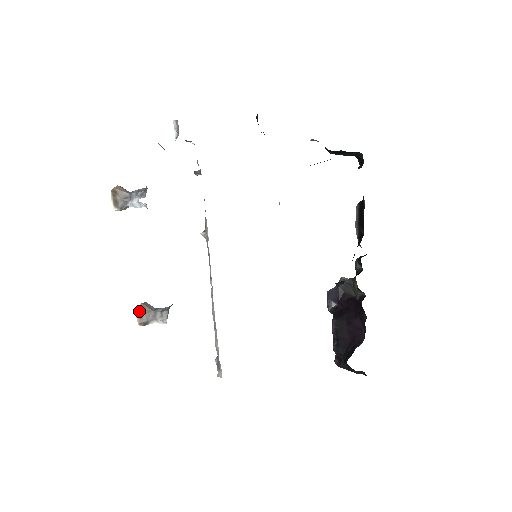
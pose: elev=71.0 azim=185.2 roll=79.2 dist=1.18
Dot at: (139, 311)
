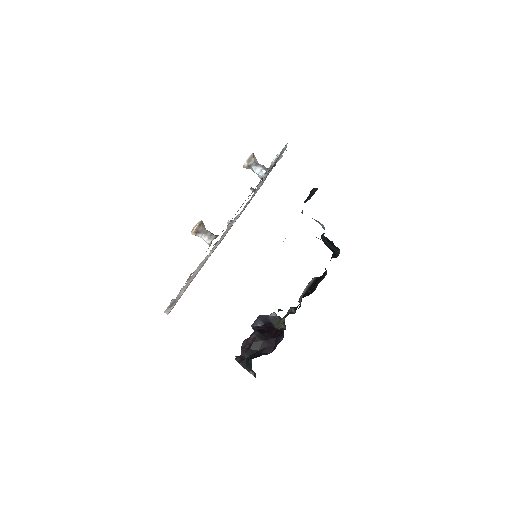
Dot at: (201, 222)
